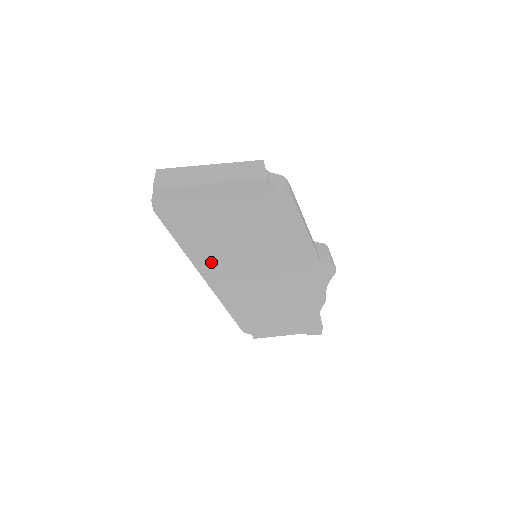
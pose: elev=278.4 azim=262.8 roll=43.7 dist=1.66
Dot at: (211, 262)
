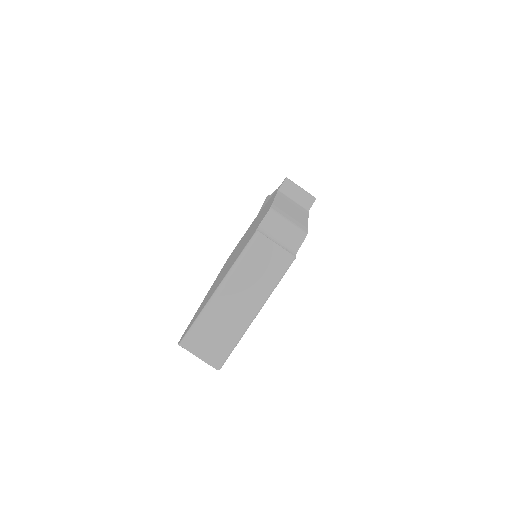
Dot at: occluded
